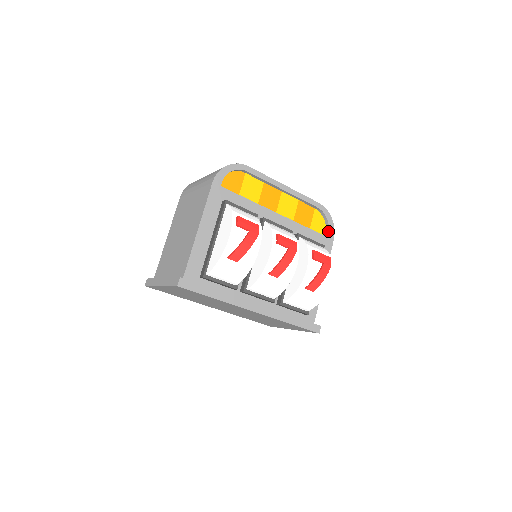
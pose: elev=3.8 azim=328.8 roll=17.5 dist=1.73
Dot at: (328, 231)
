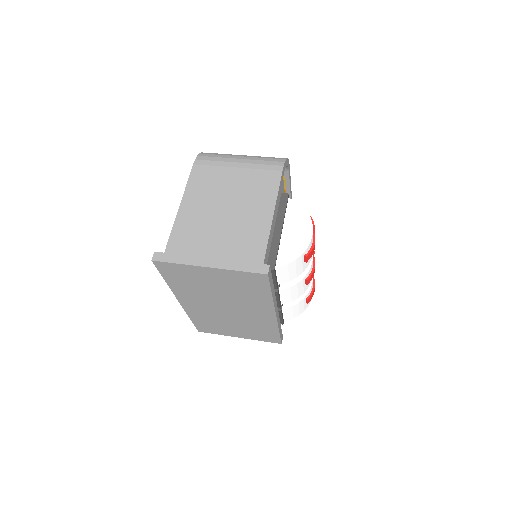
Dot at: occluded
